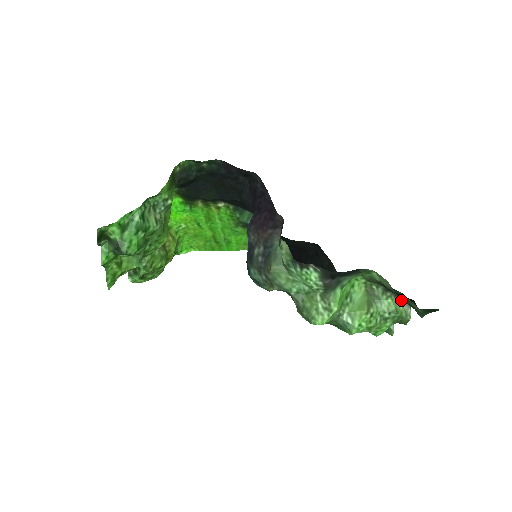
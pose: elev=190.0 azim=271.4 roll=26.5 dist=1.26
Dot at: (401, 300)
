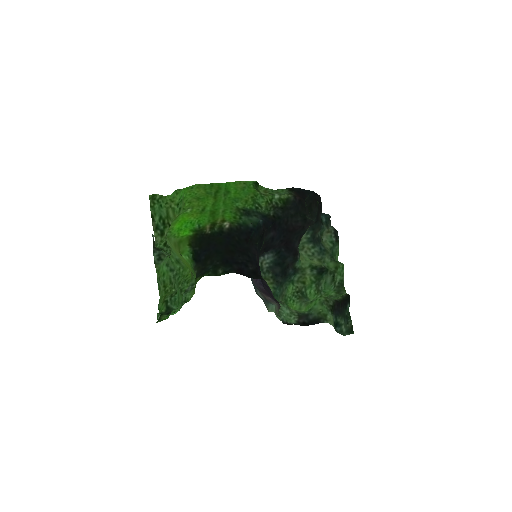
Dot at: (344, 294)
